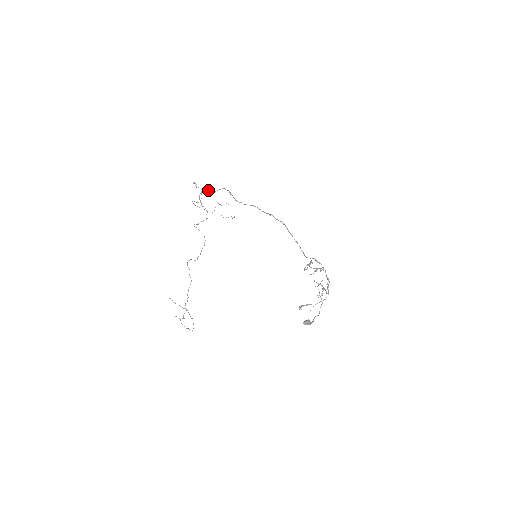
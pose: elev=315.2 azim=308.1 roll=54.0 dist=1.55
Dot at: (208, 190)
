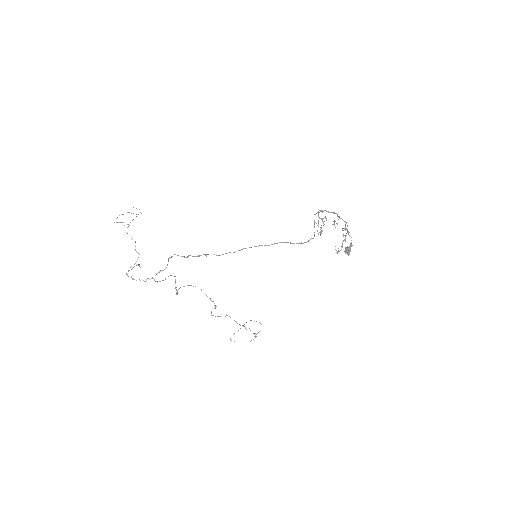
Dot at: occluded
